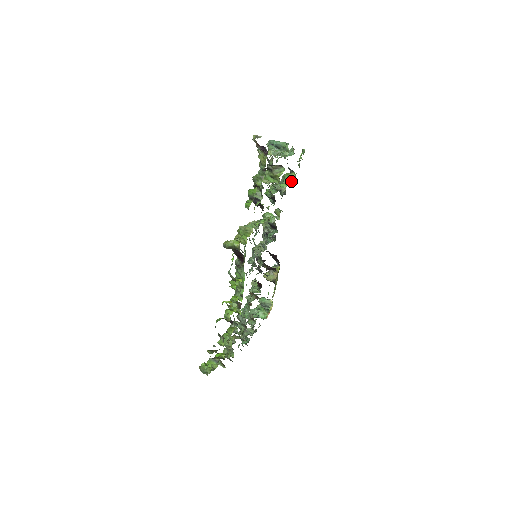
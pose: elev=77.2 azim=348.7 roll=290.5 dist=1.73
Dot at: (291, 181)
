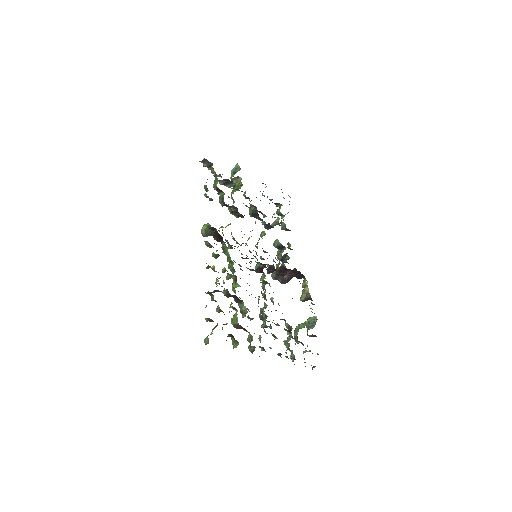
Dot at: (279, 209)
